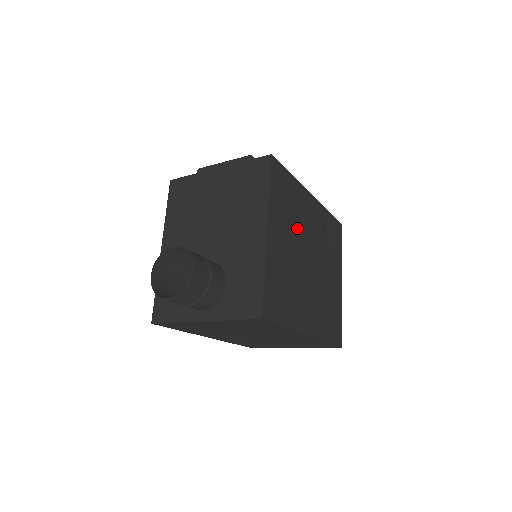
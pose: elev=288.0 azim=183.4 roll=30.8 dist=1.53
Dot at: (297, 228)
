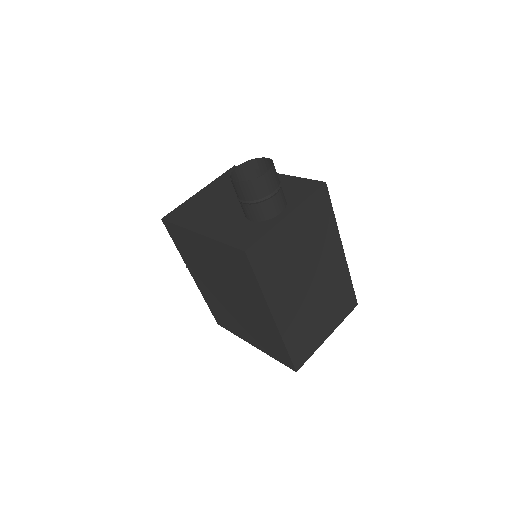
Dot at: occluded
